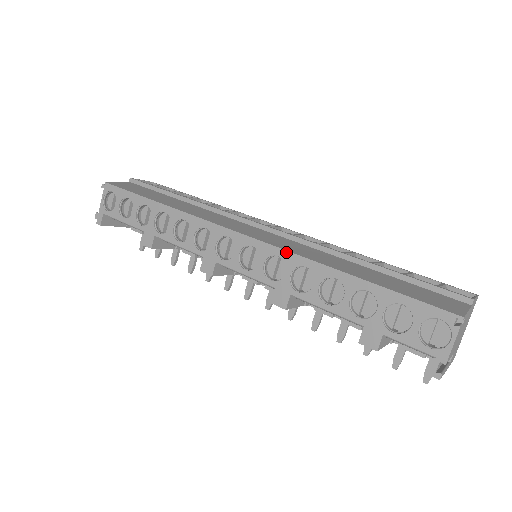
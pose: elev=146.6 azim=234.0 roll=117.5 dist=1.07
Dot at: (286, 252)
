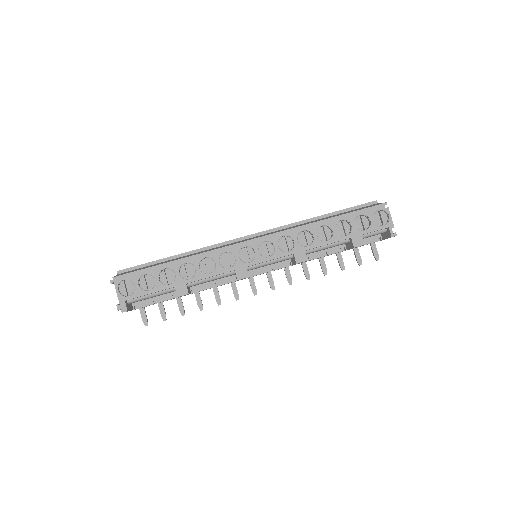
Dot at: (287, 231)
